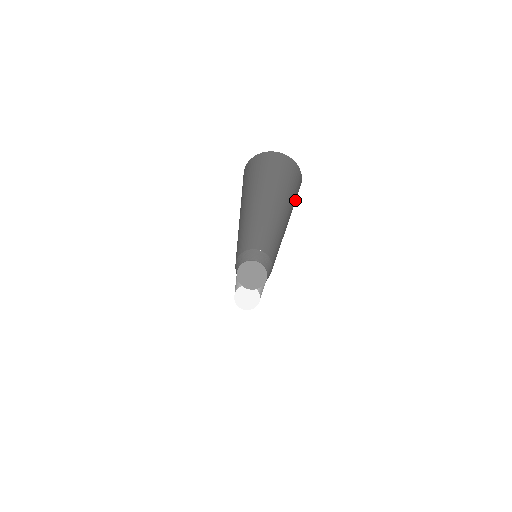
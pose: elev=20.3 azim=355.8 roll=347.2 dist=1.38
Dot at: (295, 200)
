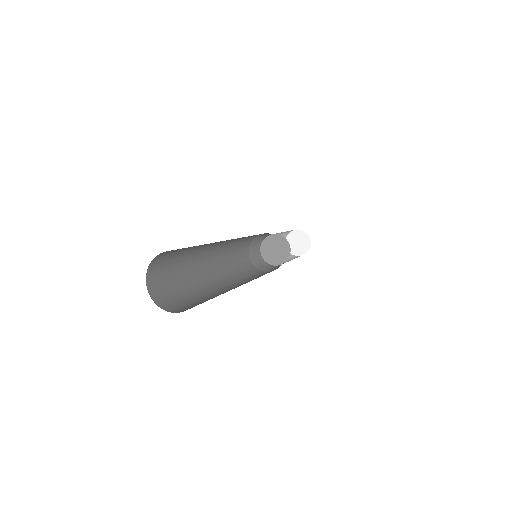
Dot at: occluded
